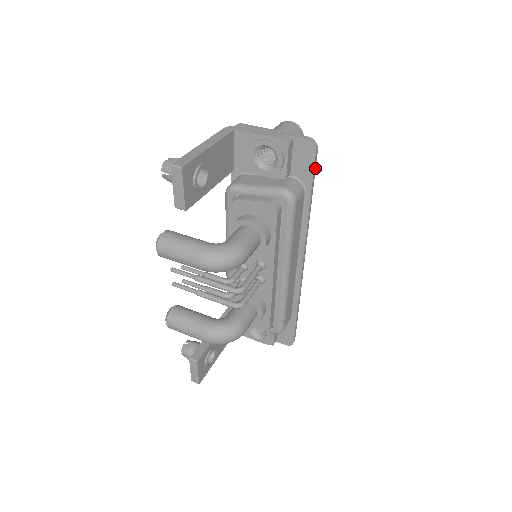
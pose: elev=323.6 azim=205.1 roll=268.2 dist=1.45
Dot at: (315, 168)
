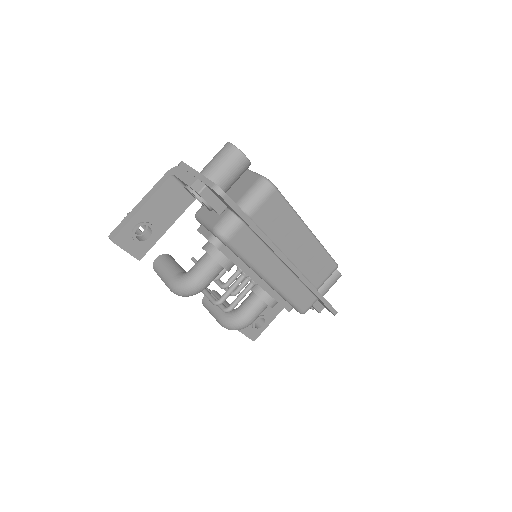
Dot at: (237, 206)
